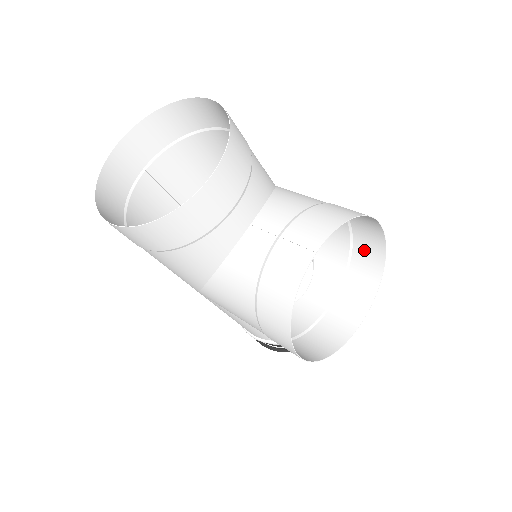
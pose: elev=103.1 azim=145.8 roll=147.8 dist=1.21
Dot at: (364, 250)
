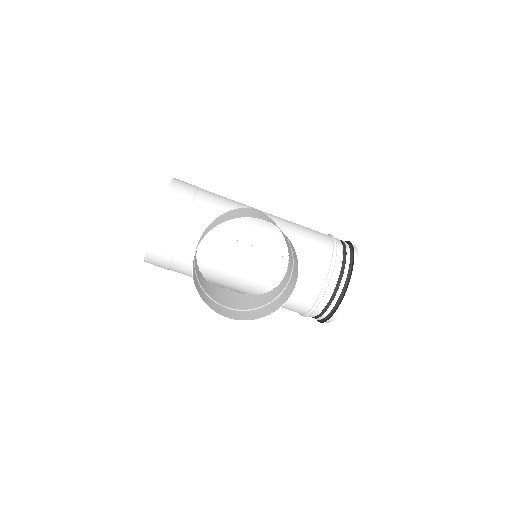
Dot at: (286, 236)
